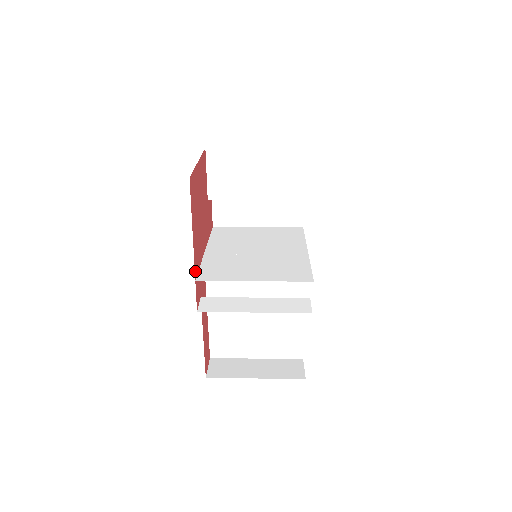
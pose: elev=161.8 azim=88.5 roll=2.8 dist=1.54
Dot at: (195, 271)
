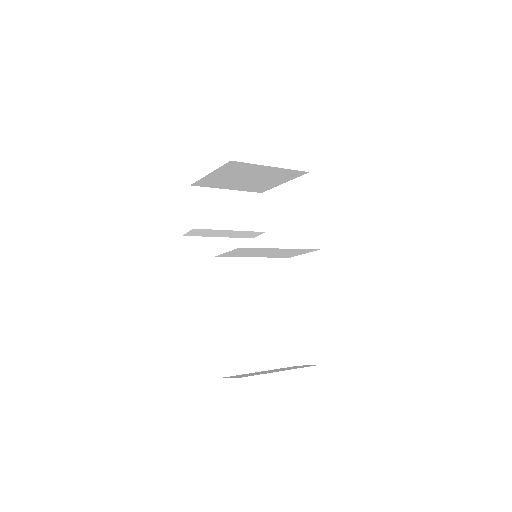
Dot at: occluded
